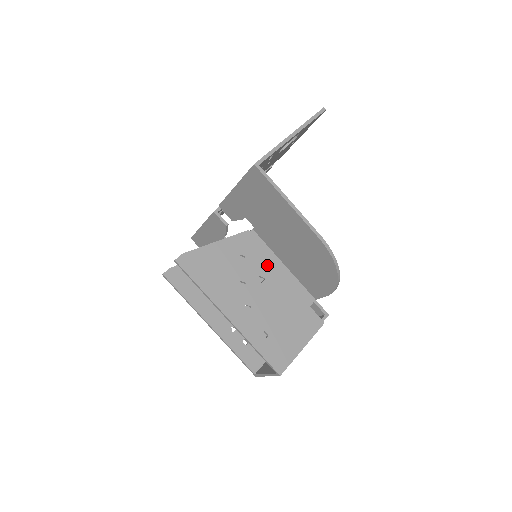
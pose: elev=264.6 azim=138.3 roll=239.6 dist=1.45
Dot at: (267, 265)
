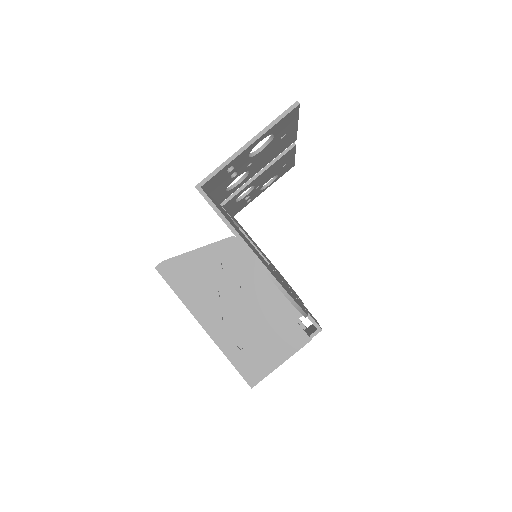
Dot at: (251, 274)
